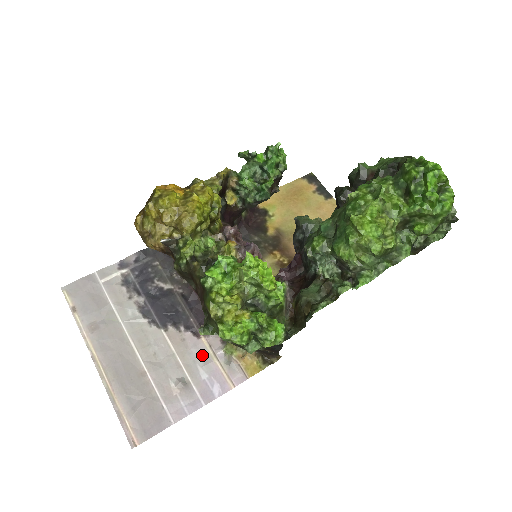
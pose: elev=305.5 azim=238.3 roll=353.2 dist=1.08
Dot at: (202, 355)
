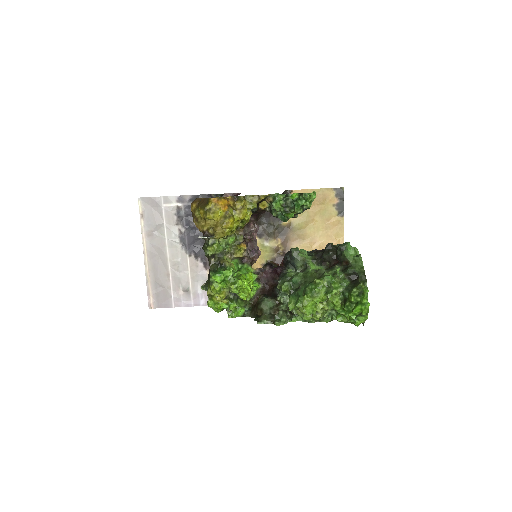
Dot at: (203, 280)
